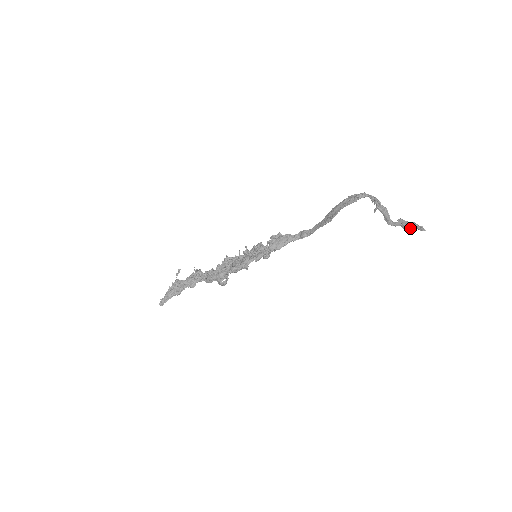
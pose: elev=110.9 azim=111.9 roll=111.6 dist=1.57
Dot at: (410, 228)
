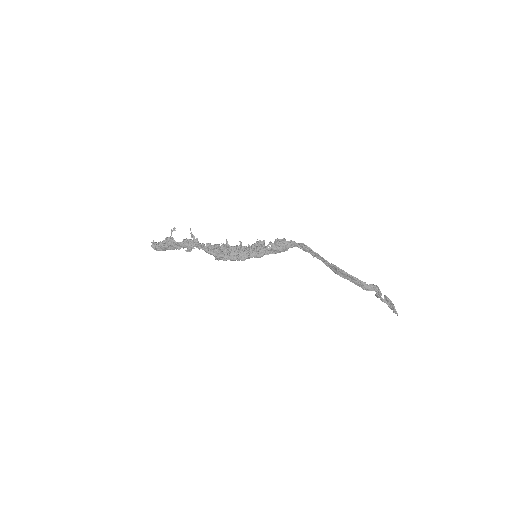
Dot at: (389, 306)
